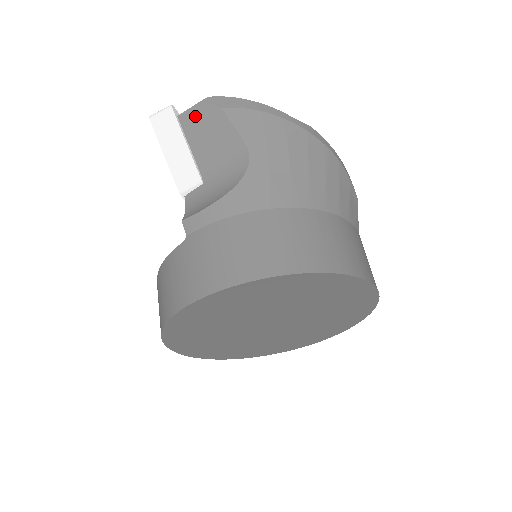
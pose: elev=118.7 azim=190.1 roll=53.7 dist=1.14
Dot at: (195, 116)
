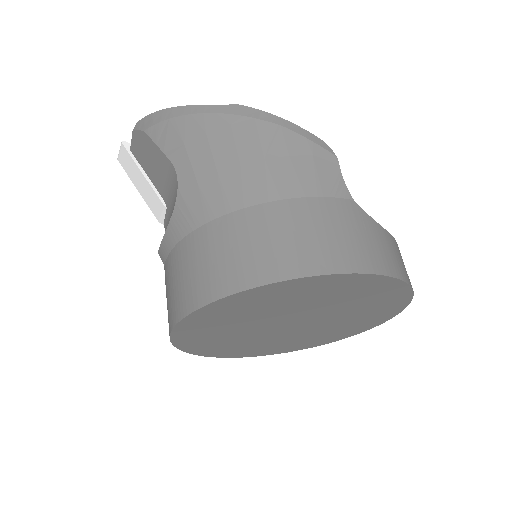
Dot at: (137, 146)
